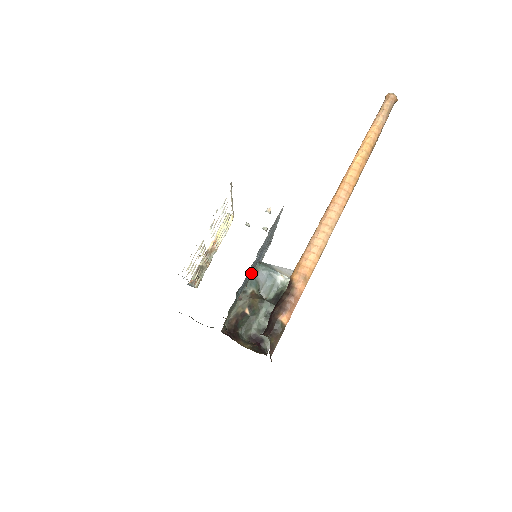
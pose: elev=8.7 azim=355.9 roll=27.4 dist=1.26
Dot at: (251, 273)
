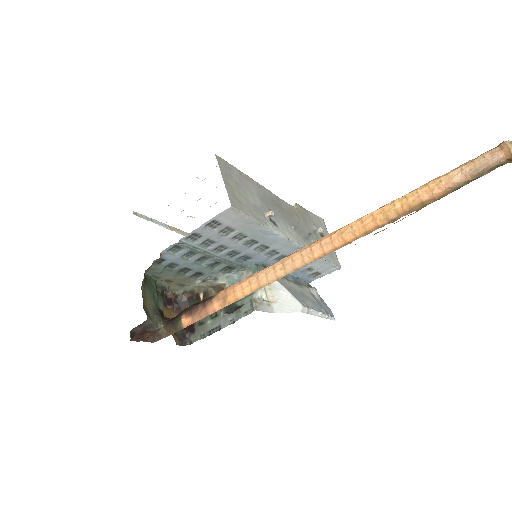
Dot at: (232, 266)
